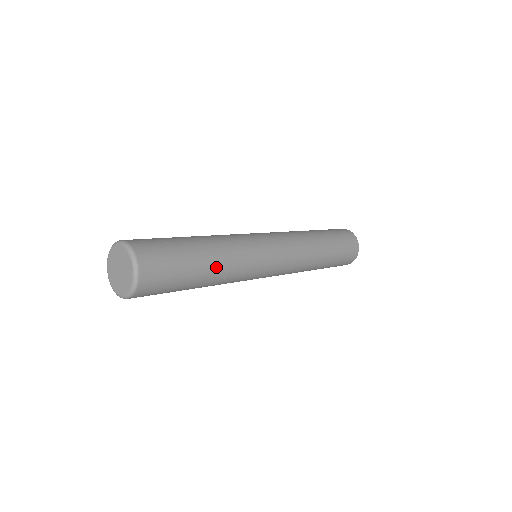
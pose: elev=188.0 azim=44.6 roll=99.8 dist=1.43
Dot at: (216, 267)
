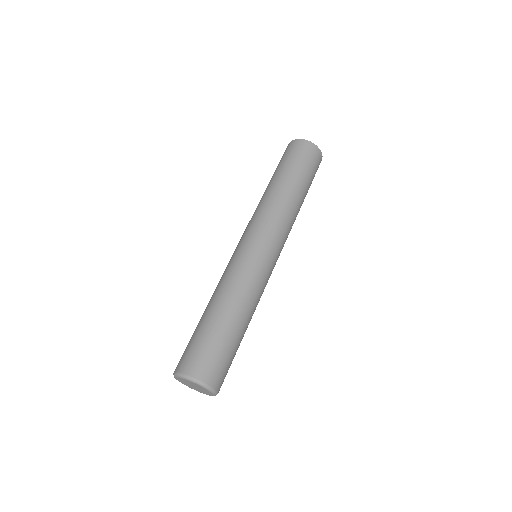
Dot at: (249, 321)
